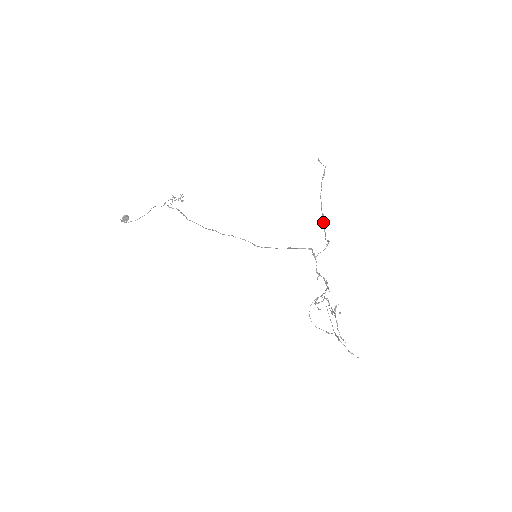
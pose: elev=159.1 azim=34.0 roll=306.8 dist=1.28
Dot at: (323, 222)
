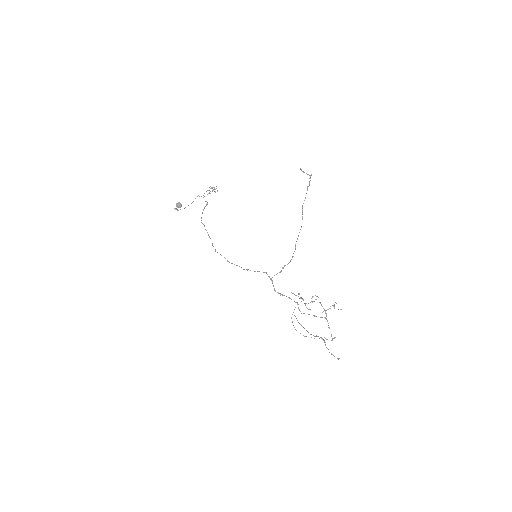
Dot at: (298, 236)
